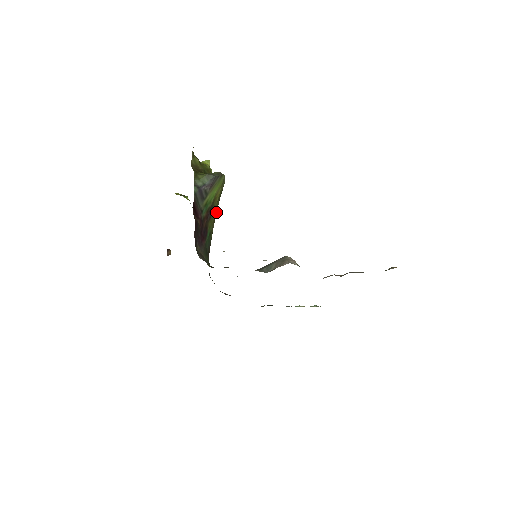
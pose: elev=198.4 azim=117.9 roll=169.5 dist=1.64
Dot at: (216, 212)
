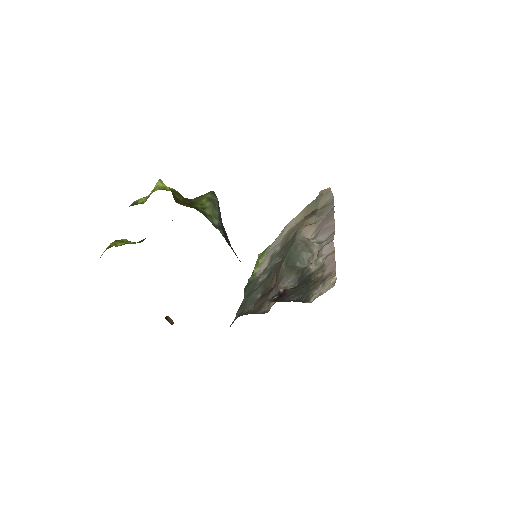
Dot at: occluded
